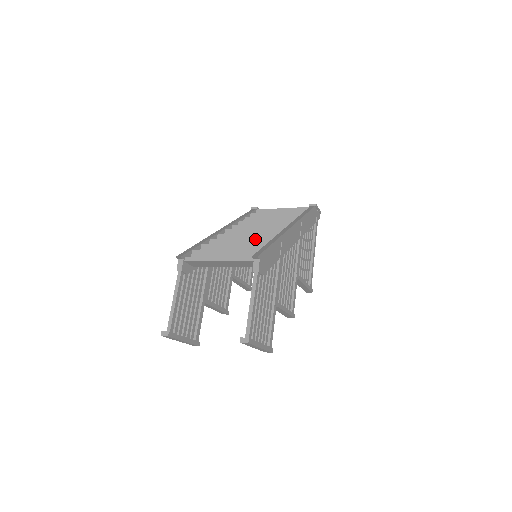
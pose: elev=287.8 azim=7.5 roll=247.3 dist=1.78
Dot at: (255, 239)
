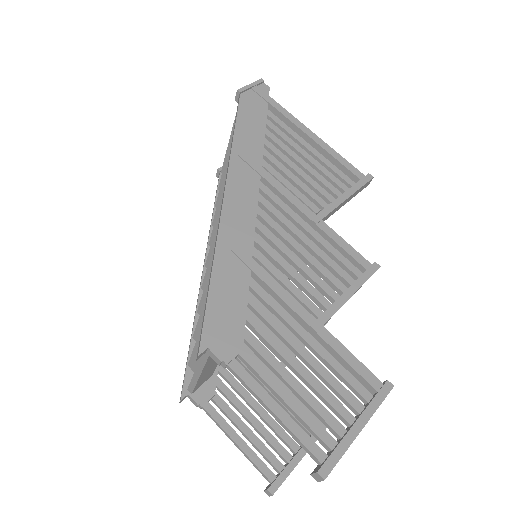
Dot at: occluded
